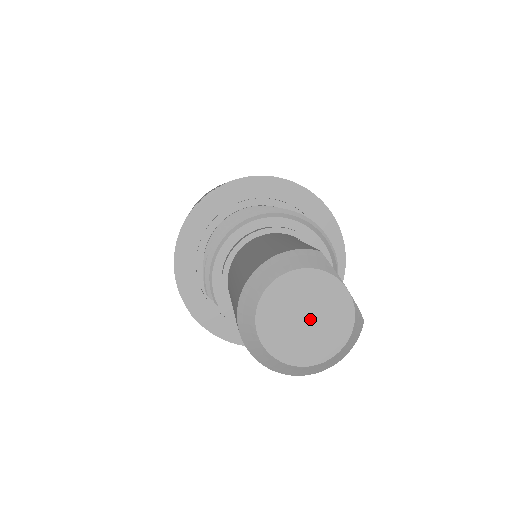
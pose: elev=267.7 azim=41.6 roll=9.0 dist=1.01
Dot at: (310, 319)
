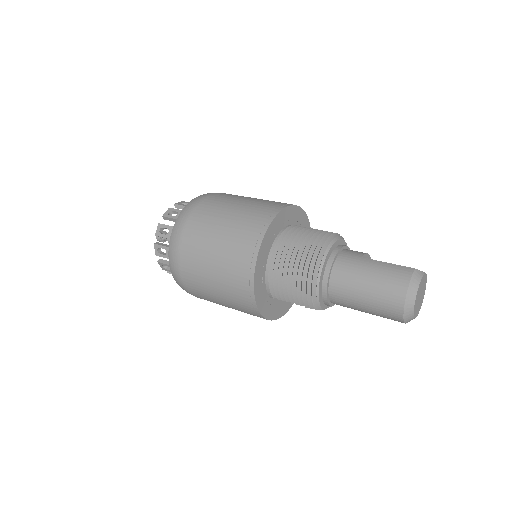
Dot at: (421, 295)
